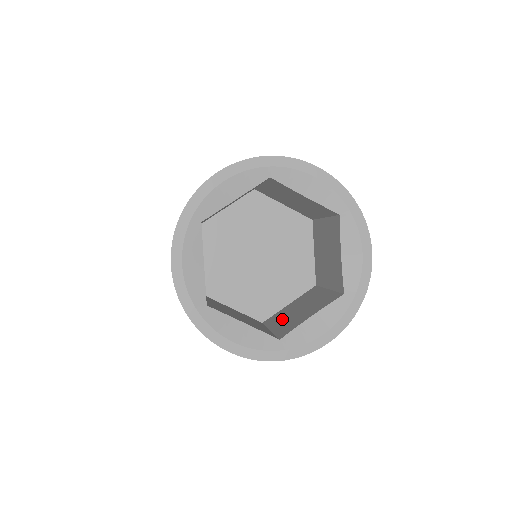
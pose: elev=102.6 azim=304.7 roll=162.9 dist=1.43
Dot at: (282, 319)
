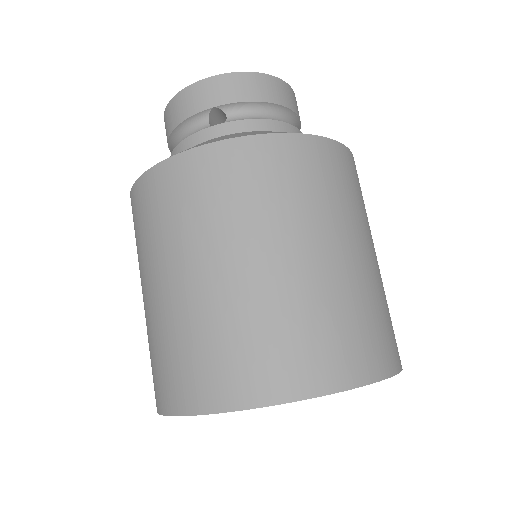
Dot at: occluded
